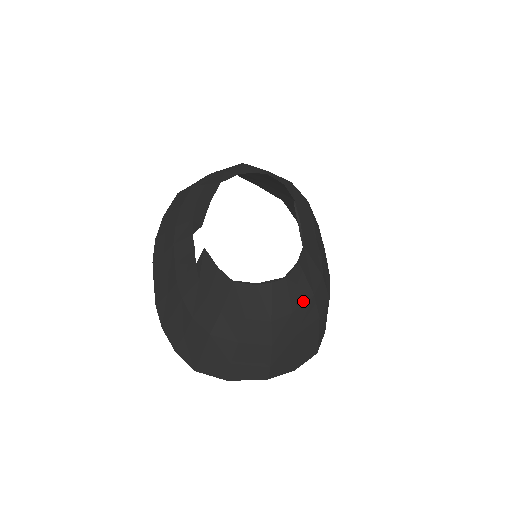
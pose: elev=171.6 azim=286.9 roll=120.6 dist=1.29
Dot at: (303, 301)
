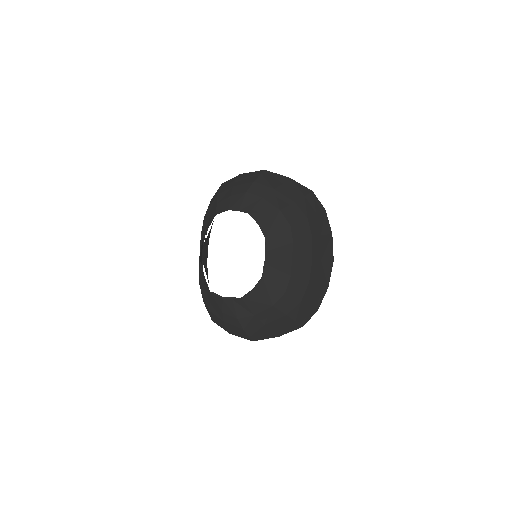
Dot at: (263, 309)
